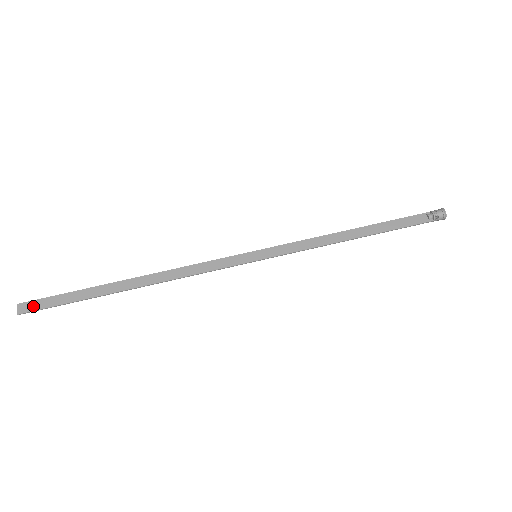
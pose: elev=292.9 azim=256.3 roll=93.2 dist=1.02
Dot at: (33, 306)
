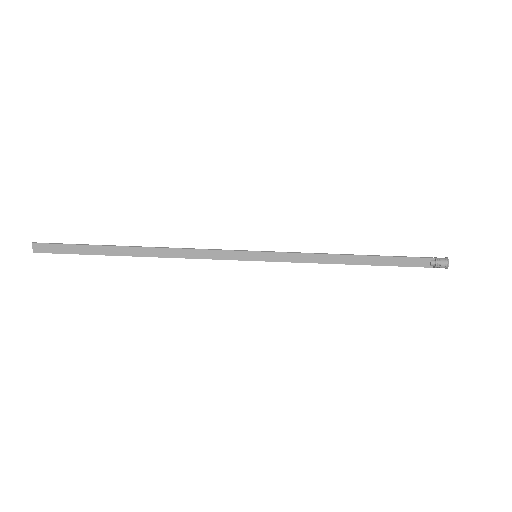
Dot at: (47, 249)
